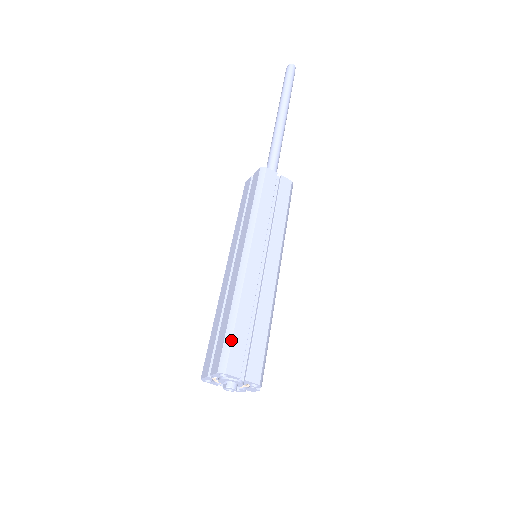
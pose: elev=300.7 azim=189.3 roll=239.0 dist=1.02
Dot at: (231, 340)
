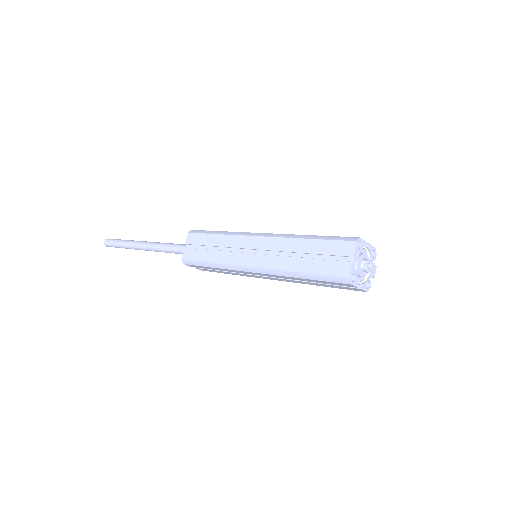
Dot at: (331, 236)
